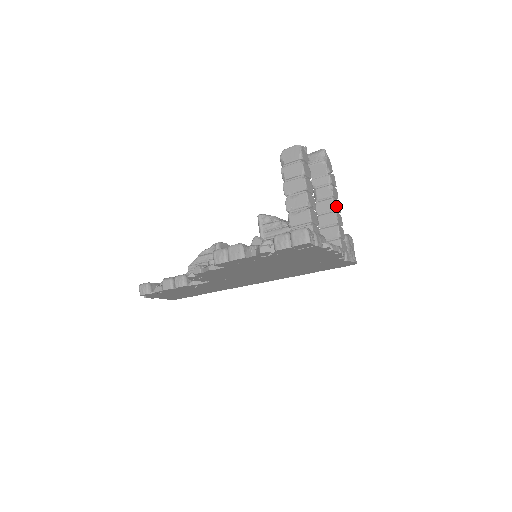
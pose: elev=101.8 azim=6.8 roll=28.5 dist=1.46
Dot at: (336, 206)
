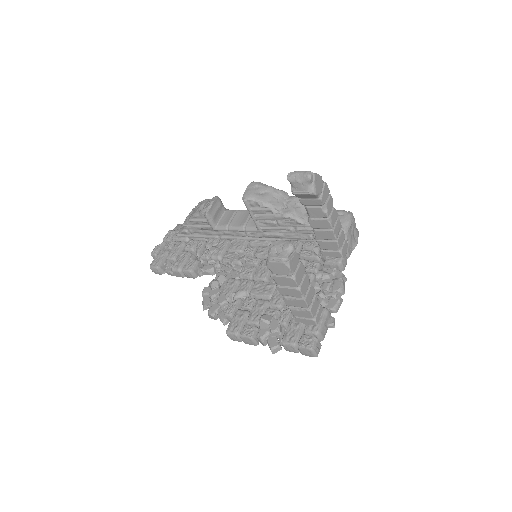
Dot at: (333, 223)
